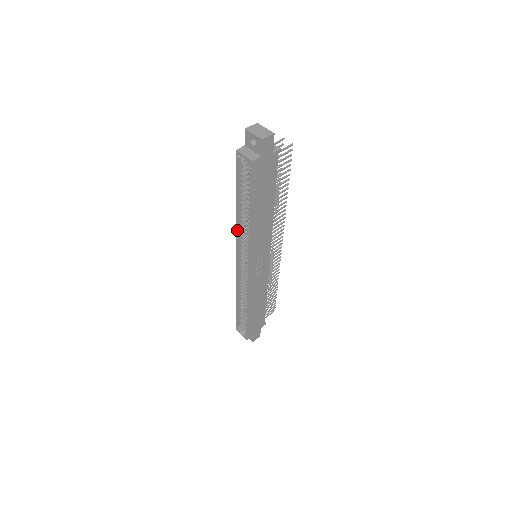
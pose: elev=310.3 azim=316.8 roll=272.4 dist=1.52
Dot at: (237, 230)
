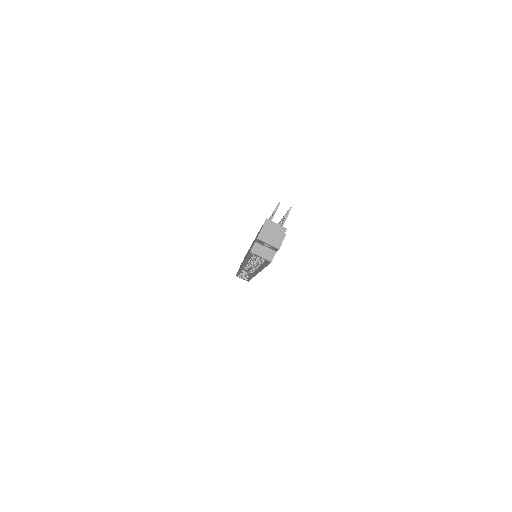
Dot at: occluded
